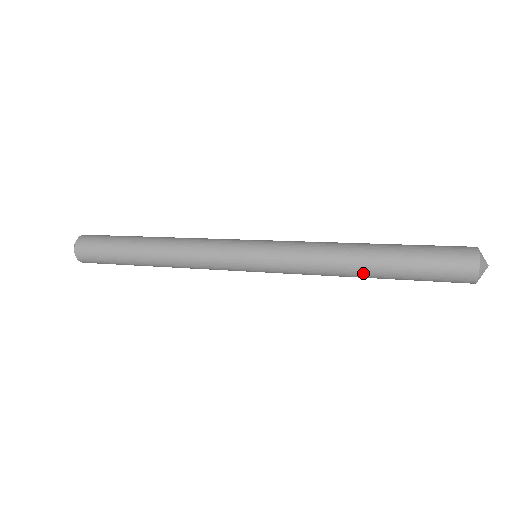
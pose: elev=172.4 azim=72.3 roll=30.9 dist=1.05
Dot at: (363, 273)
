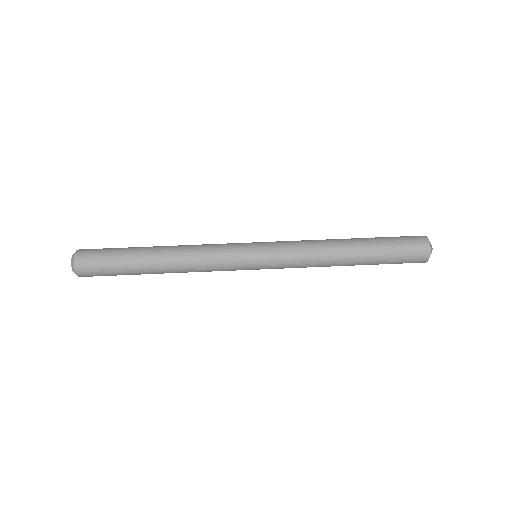
Dot at: (348, 263)
